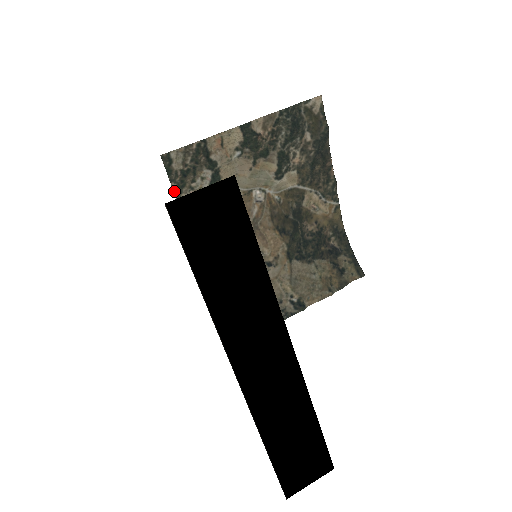
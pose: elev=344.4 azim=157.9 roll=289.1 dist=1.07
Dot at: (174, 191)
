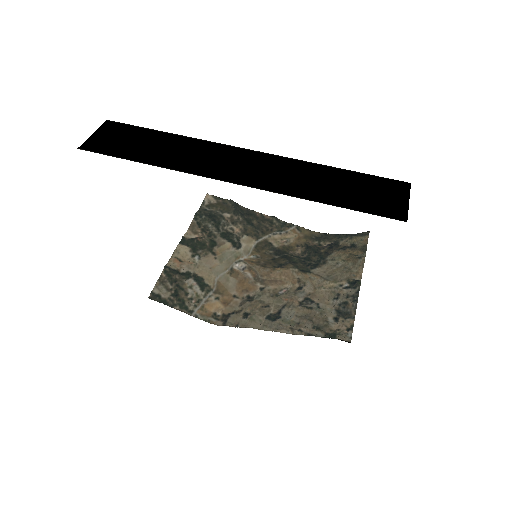
Dot at: (181, 311)
